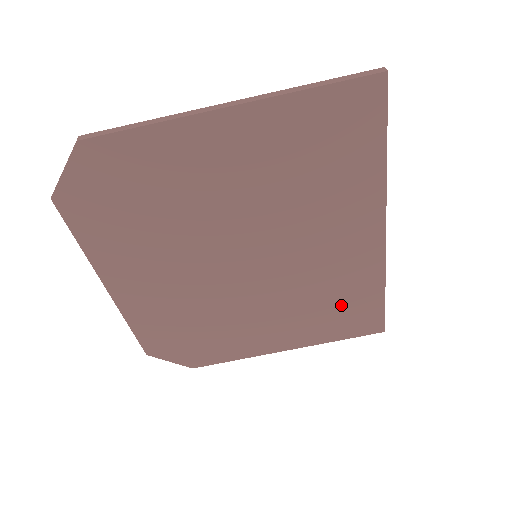
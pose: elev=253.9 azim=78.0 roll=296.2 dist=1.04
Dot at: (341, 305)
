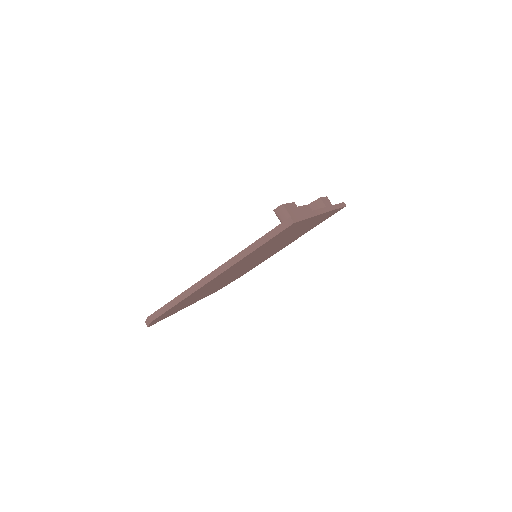
Dot at: occluded
